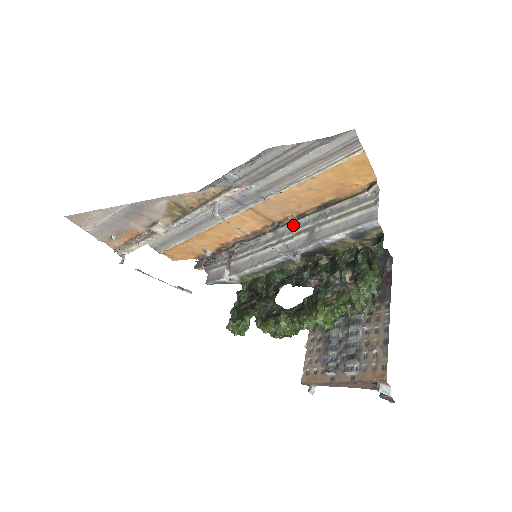
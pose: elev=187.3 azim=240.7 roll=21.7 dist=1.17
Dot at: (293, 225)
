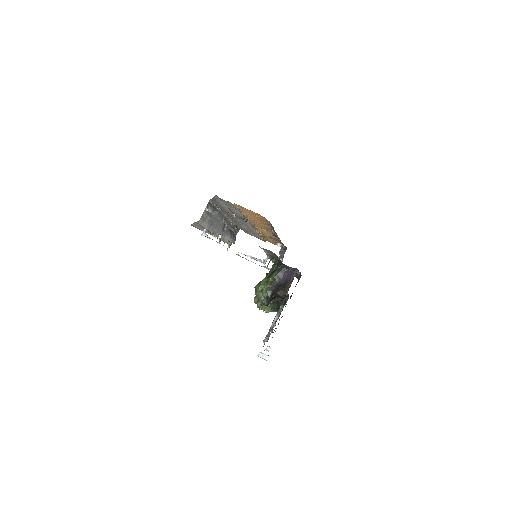
Dot at: occluded
